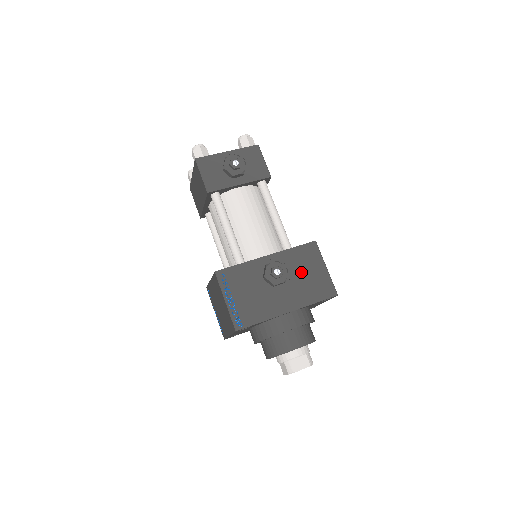
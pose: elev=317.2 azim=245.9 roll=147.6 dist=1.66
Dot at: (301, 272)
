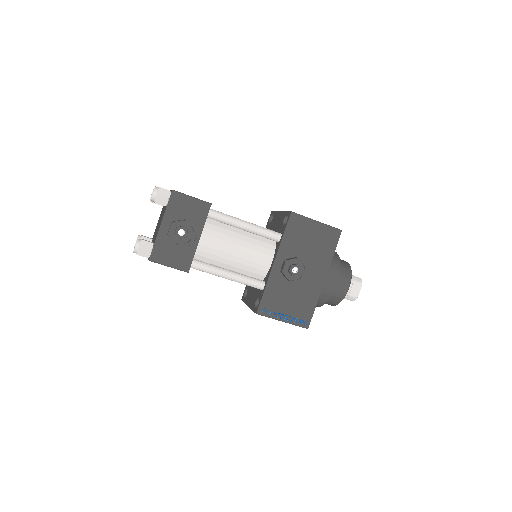
Dot at: (305, 246)
